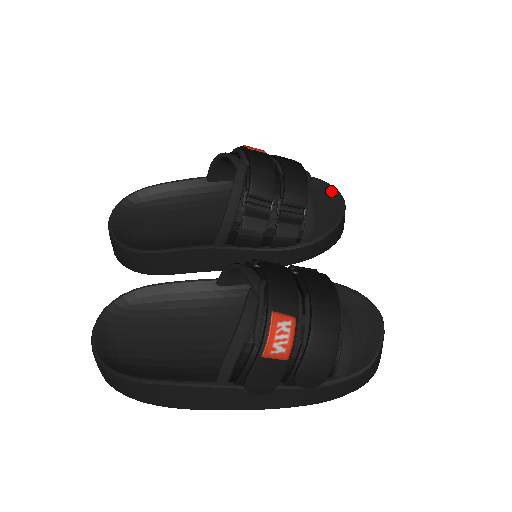
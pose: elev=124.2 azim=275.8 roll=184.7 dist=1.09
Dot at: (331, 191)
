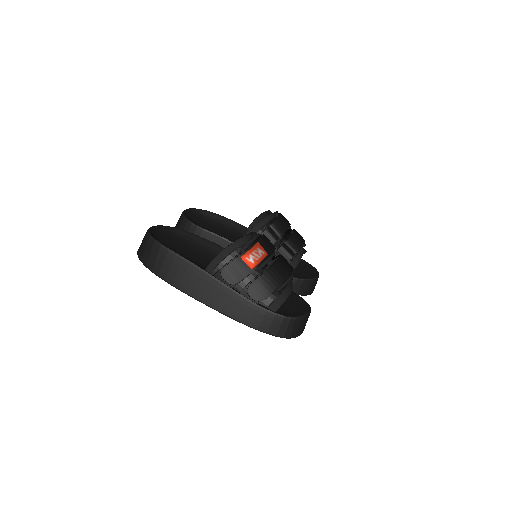
Dot at: (314, 270)
